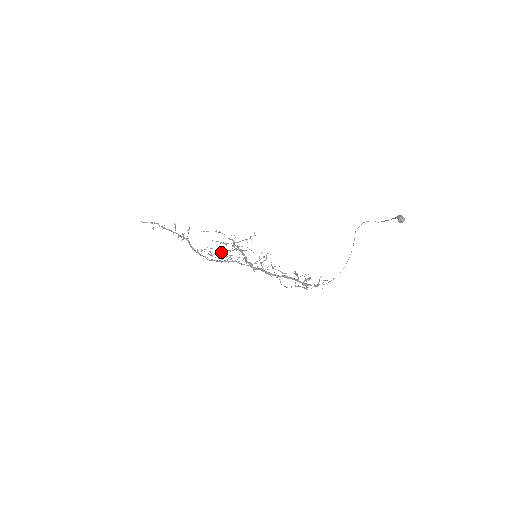
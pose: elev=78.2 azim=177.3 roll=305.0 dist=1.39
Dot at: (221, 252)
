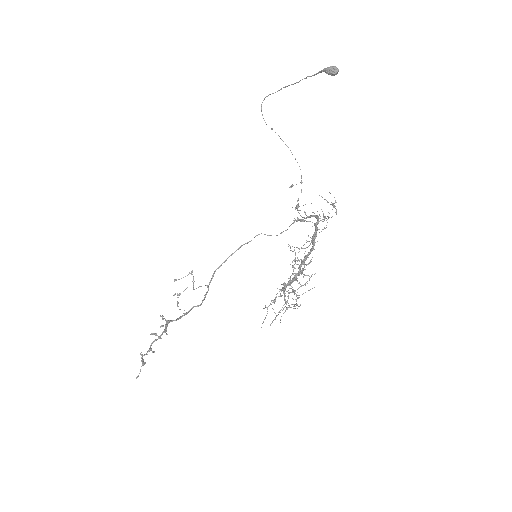
Dot at: (283, 309)
